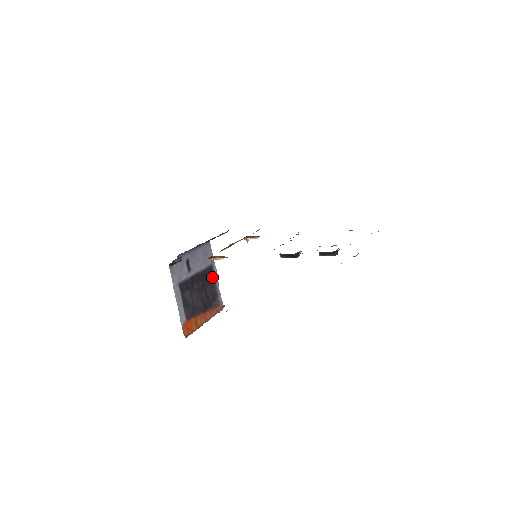
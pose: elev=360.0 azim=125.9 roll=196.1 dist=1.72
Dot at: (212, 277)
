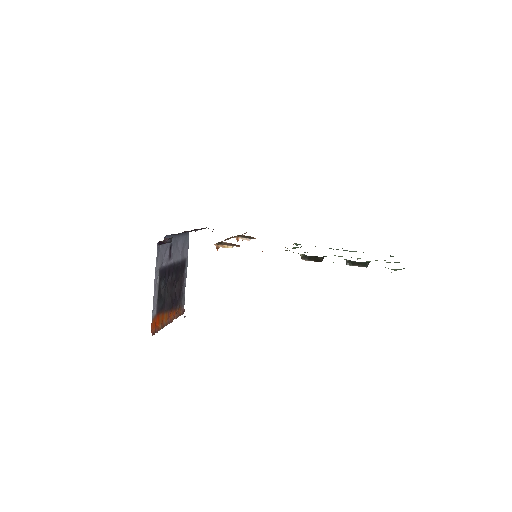
Dot at: (183, 273)
